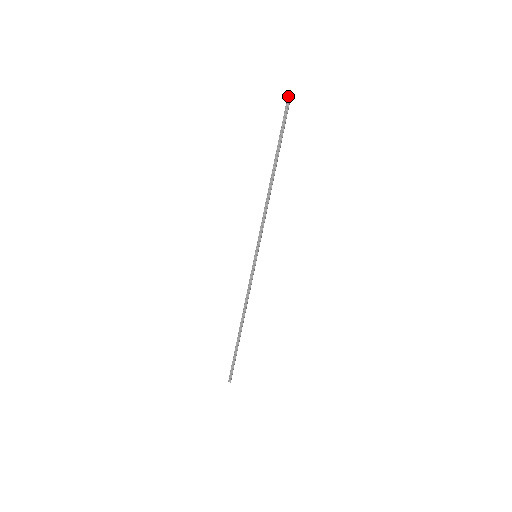
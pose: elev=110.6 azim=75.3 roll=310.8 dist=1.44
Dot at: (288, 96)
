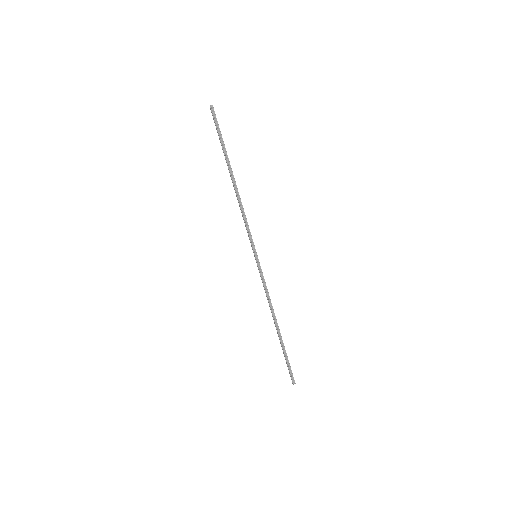
Dot at: (210, 106)
